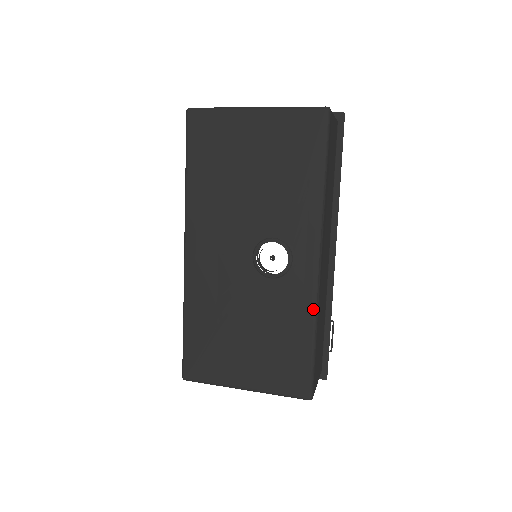
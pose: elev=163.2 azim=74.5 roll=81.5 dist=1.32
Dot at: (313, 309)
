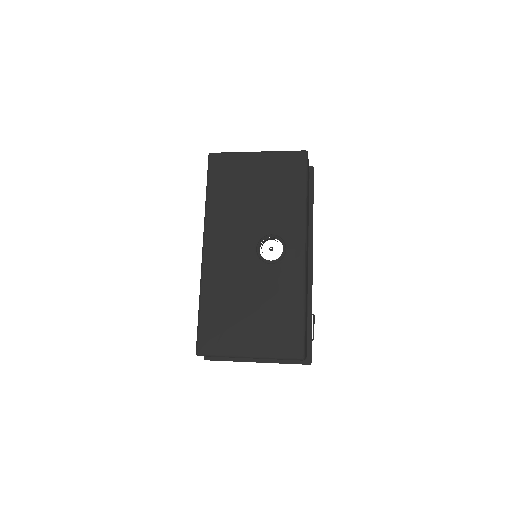
Dot at: (302, 285)
